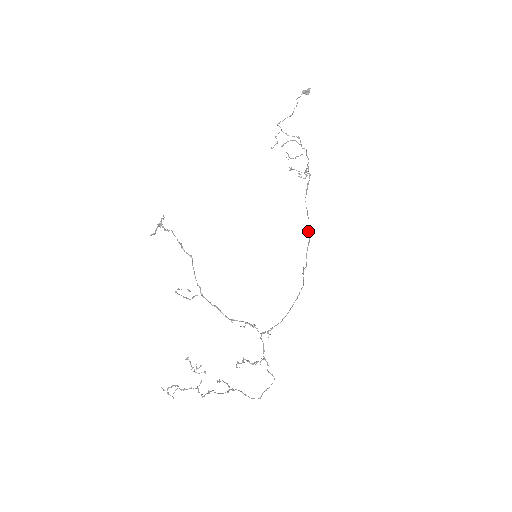
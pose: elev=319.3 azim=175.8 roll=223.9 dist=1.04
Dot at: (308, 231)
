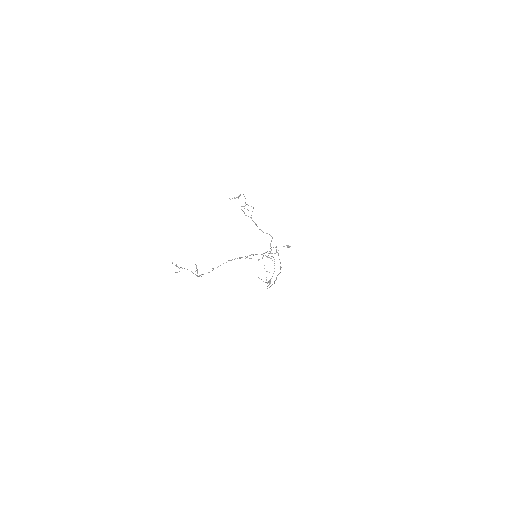
Dot at: occluded
